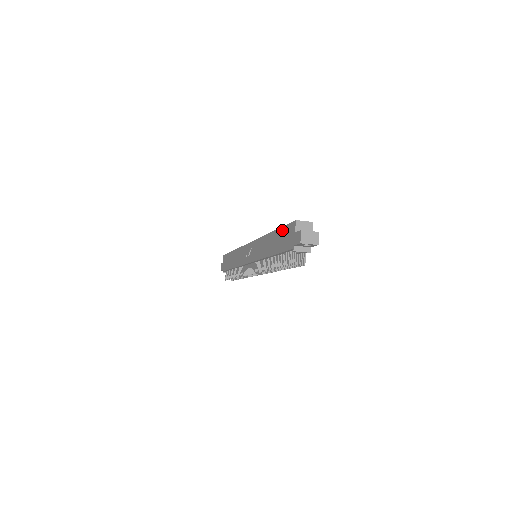
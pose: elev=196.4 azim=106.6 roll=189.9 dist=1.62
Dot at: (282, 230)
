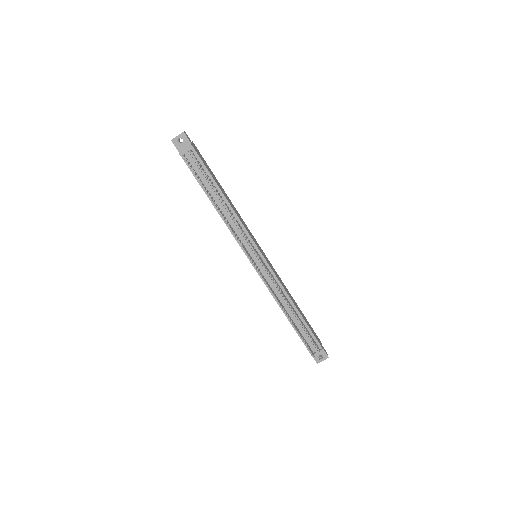
Dot at: occluded
